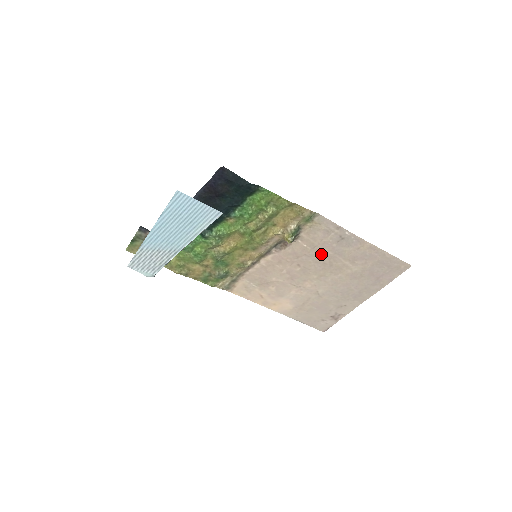
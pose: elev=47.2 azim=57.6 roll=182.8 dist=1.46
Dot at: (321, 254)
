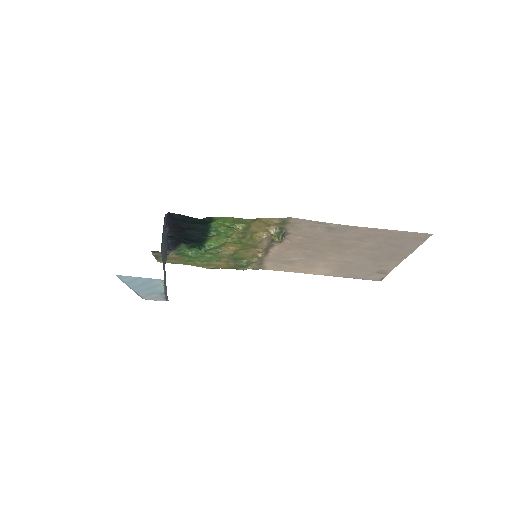
Dot at: (321, 240)
